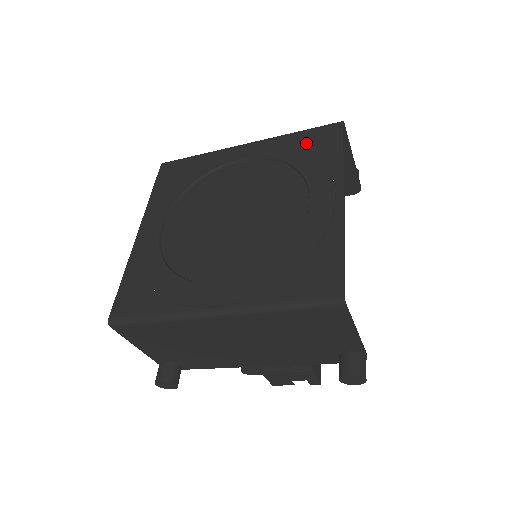
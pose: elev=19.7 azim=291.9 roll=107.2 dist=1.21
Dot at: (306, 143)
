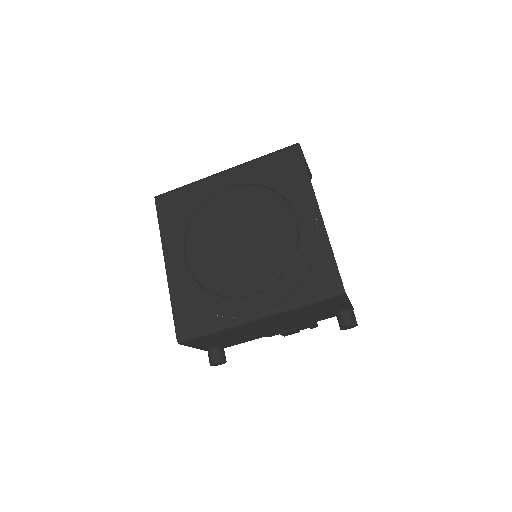
Dot at: (276, 167)
